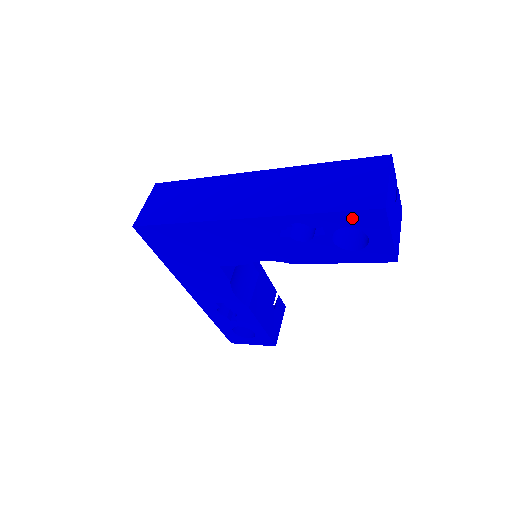
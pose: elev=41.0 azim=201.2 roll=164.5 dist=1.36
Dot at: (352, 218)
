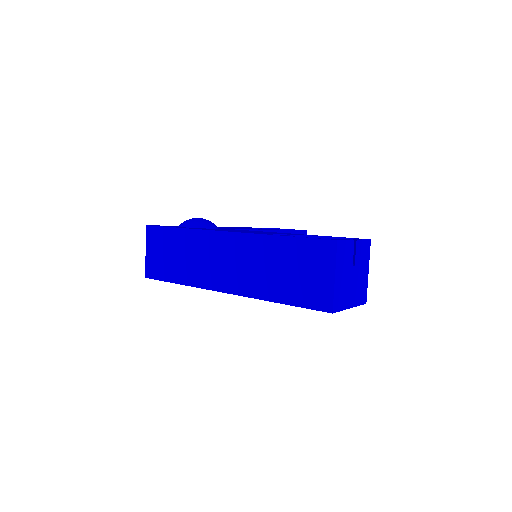
Dot at: occluded
